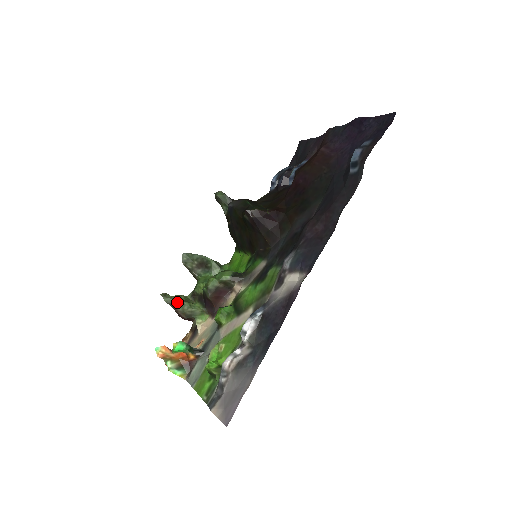
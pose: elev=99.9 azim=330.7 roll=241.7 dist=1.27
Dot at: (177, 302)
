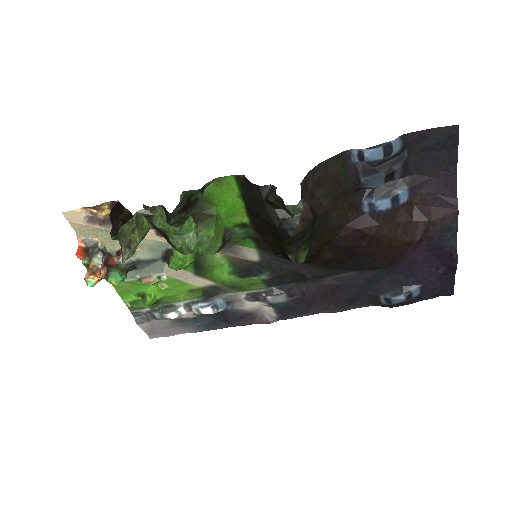
Dot at: (134, 253)
